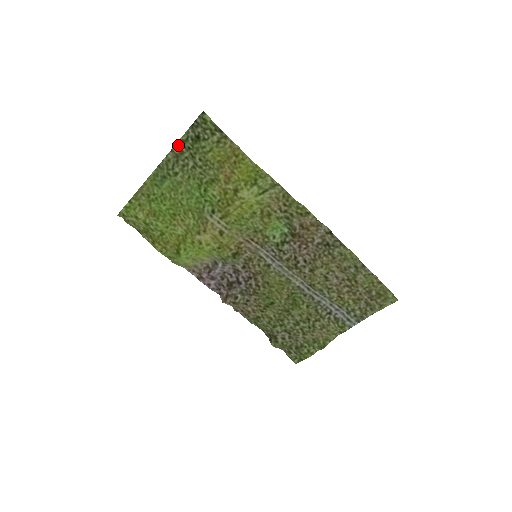
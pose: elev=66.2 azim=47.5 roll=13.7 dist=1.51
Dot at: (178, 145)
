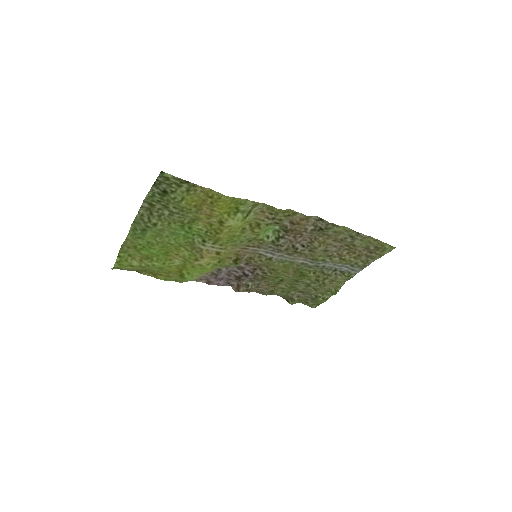
Dot at: (146, 201)
